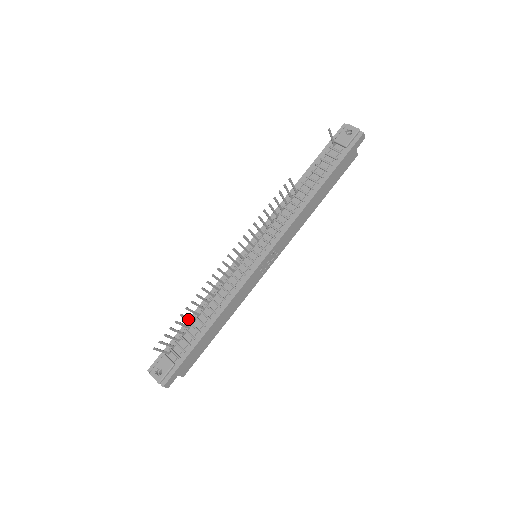
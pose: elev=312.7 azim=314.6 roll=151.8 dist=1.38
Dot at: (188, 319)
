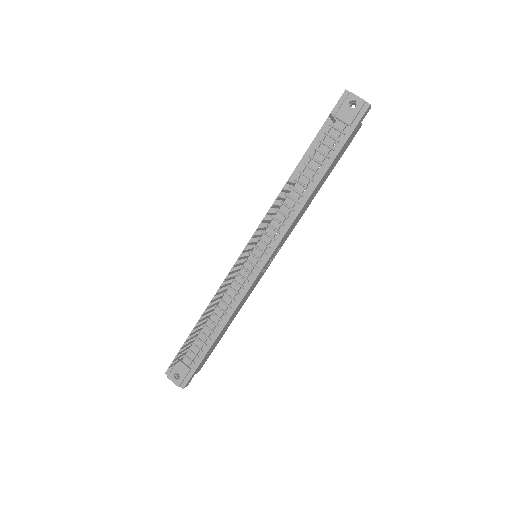
Dot at: occluded
